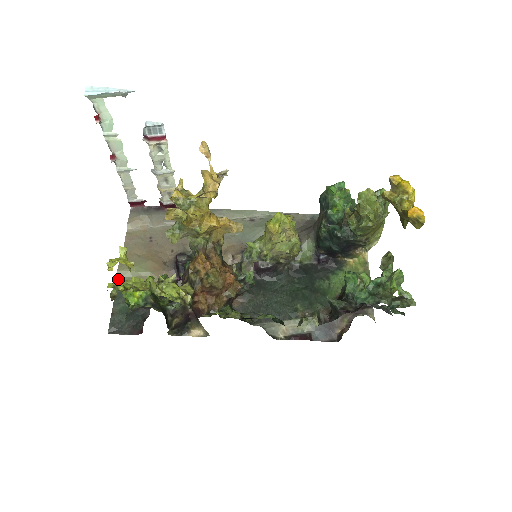
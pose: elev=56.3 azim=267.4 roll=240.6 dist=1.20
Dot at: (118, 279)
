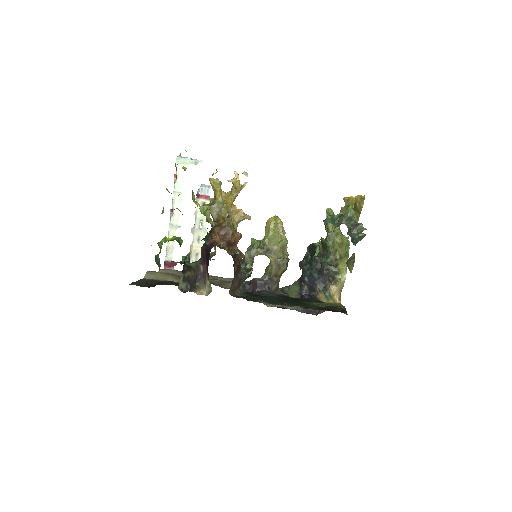
Dot at: (146, 275)
